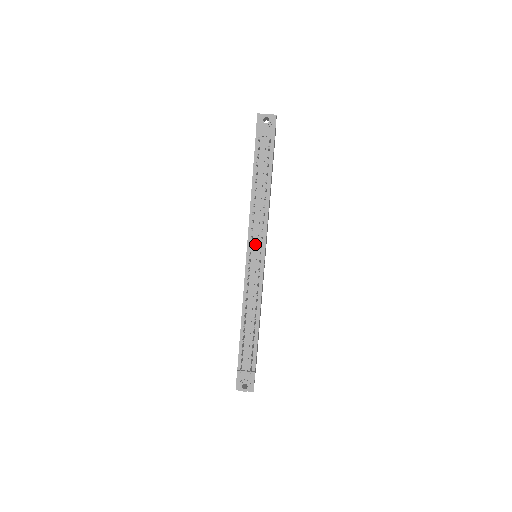
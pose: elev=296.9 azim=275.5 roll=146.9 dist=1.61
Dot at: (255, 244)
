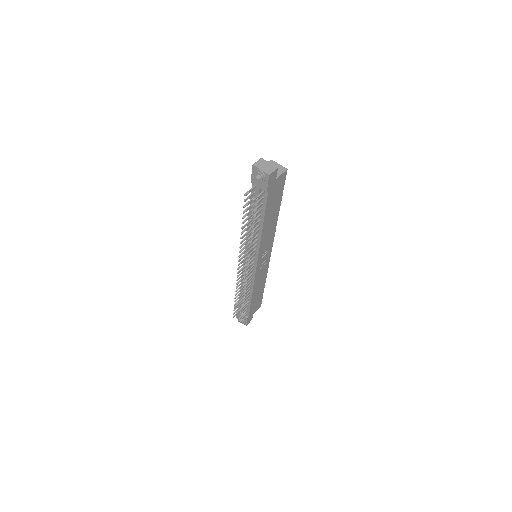
Dot at: occluded
